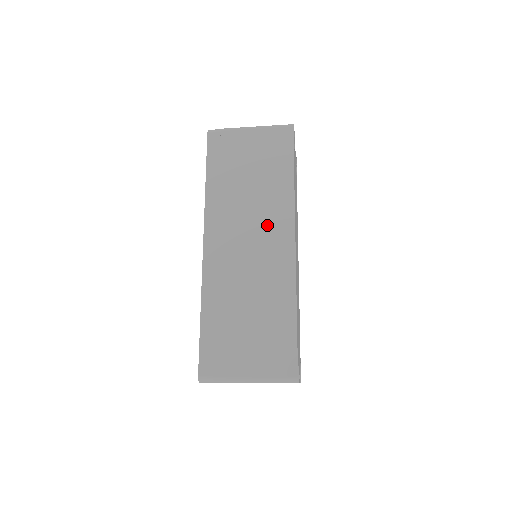
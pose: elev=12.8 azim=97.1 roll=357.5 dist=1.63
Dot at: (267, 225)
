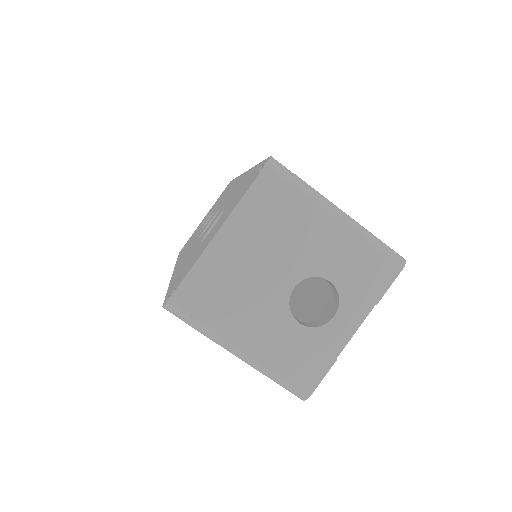
Dot at: occluded
